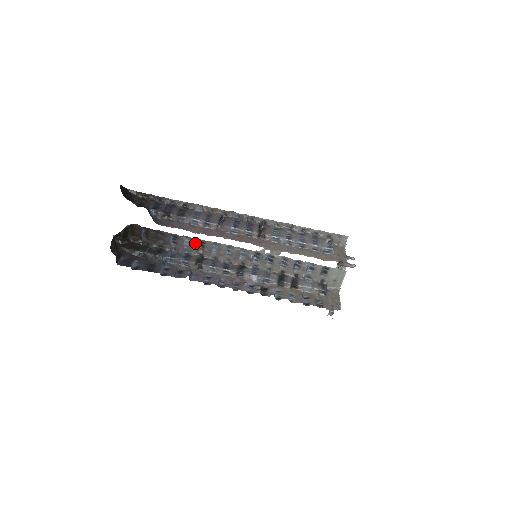
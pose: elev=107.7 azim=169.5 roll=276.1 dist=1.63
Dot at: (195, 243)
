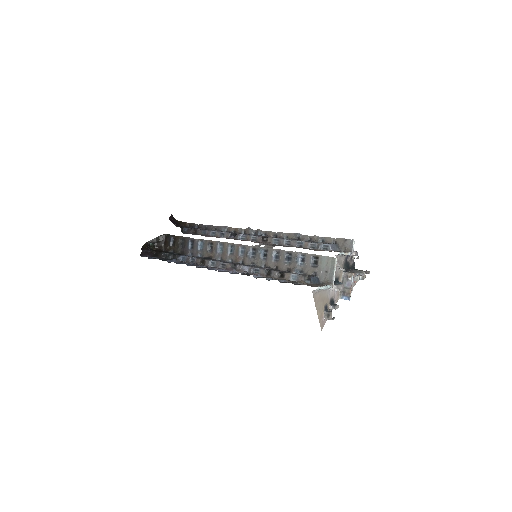
Dot at: (206, 245)
